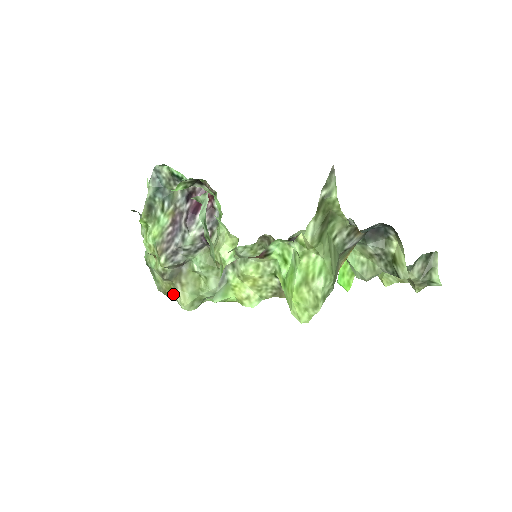
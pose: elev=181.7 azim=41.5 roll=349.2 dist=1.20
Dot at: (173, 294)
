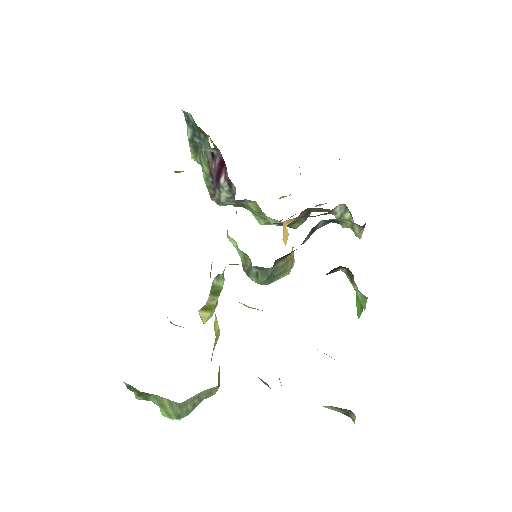
Dot at: occluded
